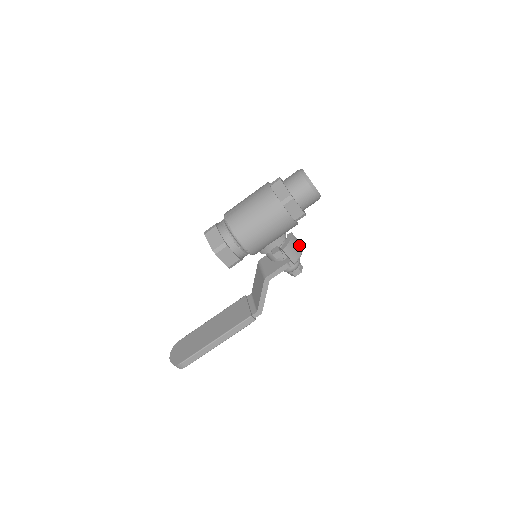
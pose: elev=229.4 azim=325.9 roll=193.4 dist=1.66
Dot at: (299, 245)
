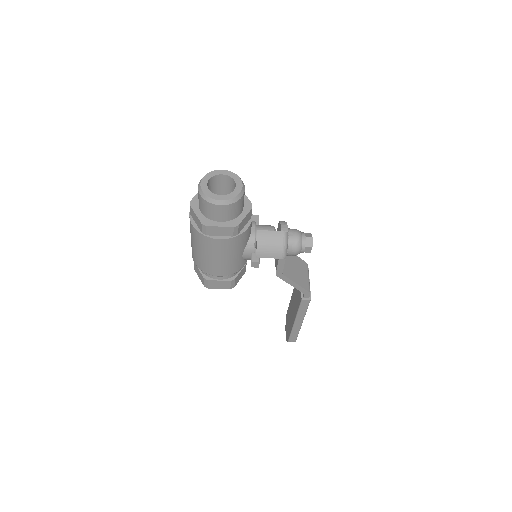
Dot at: (276, 236)
